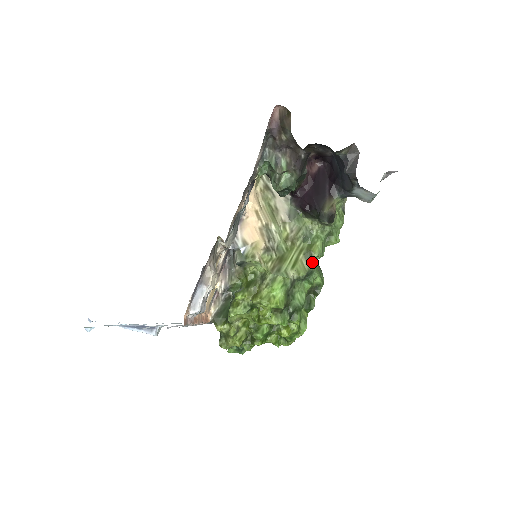
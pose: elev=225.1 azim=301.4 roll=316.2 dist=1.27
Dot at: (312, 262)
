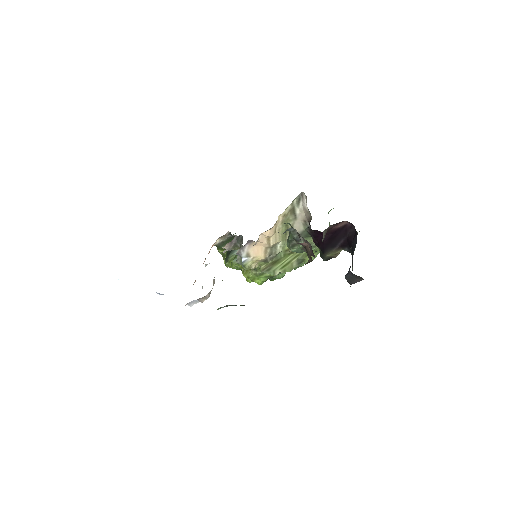
Dot at: (302, 262)
